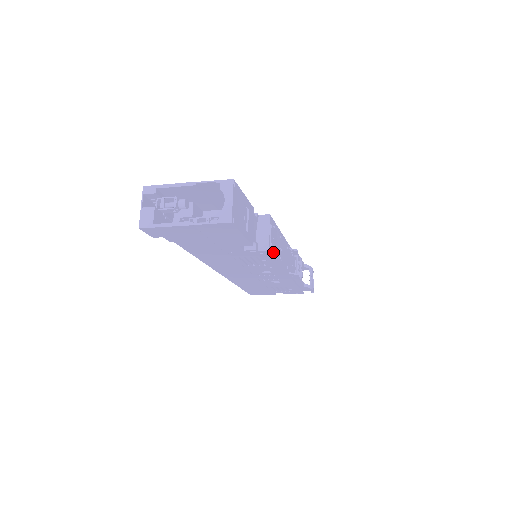
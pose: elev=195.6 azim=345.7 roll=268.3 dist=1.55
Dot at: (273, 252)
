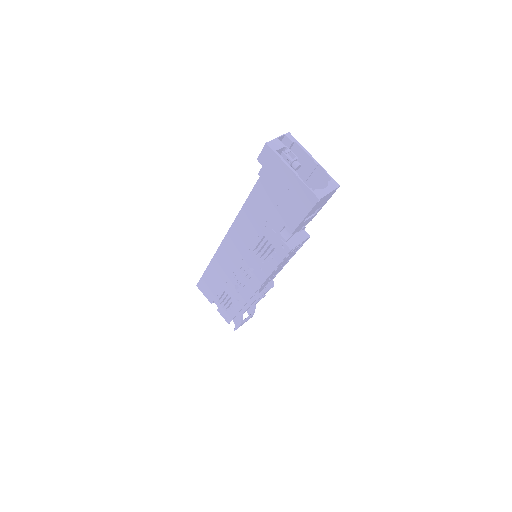
Dot at: (285, 257)
